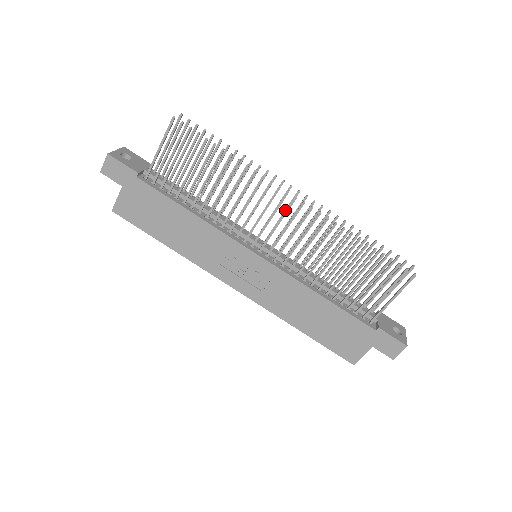
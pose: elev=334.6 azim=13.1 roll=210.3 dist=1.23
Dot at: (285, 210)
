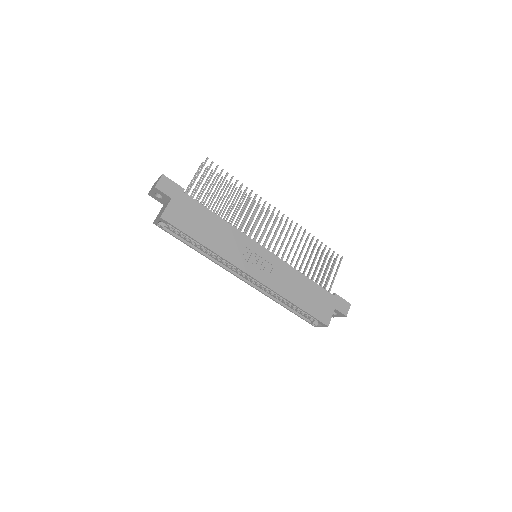
Dot at: (267, 226)
